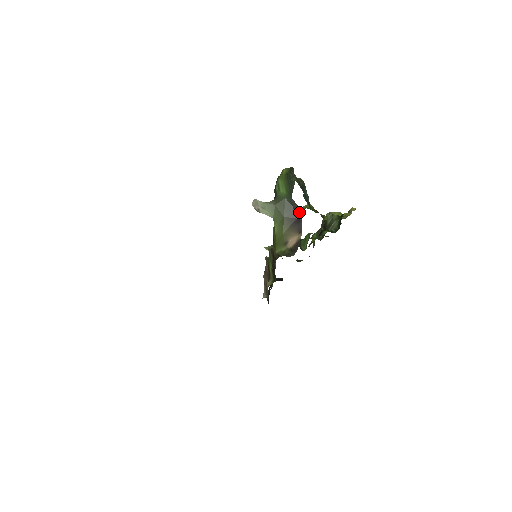
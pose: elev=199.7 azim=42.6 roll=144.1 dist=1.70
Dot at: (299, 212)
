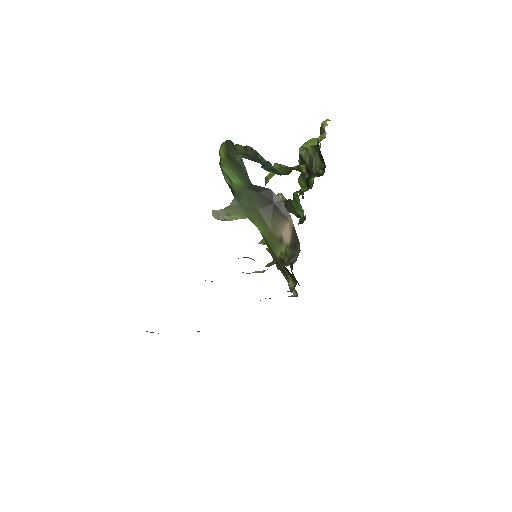
Dot at: (271, 193)
